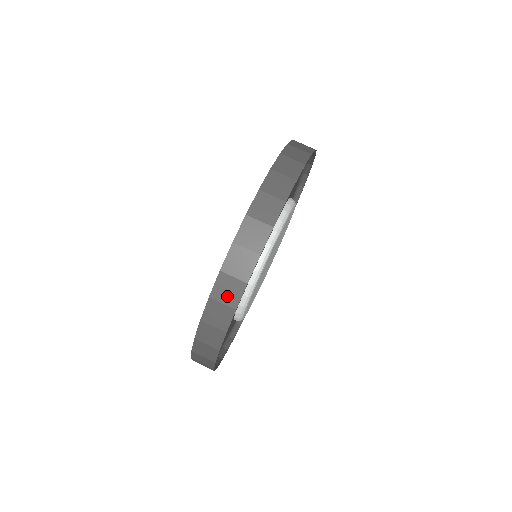
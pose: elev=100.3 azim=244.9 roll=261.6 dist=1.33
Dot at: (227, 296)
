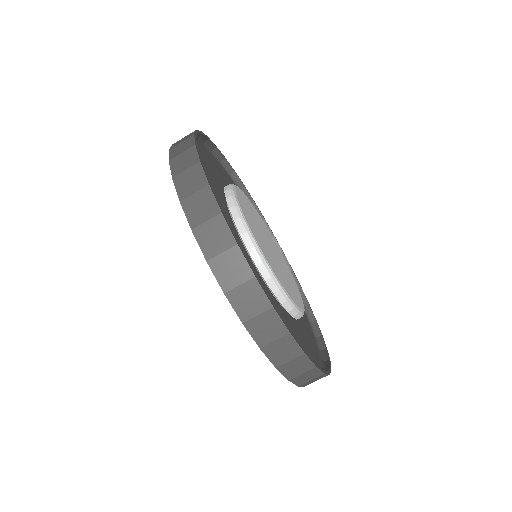
Dot at: (300, 369)
